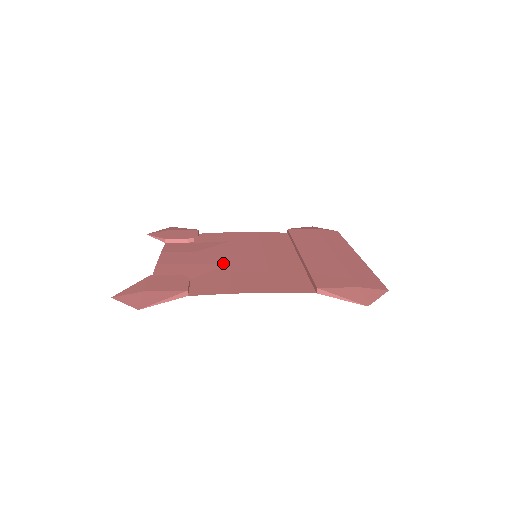
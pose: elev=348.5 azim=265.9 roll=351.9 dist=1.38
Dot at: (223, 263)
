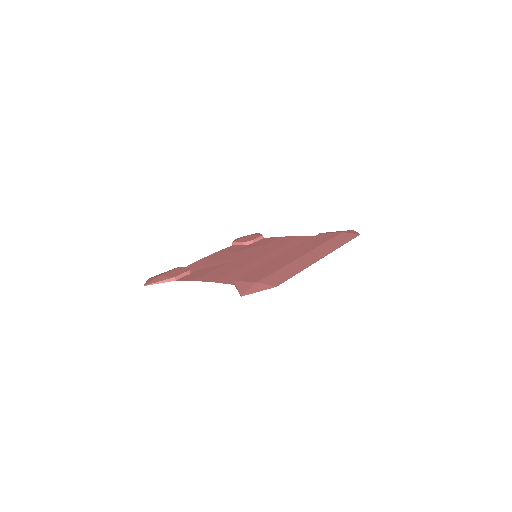
Dot at: (229, 261)
